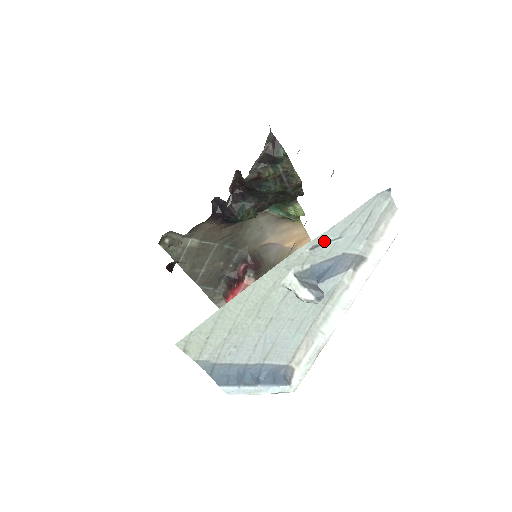
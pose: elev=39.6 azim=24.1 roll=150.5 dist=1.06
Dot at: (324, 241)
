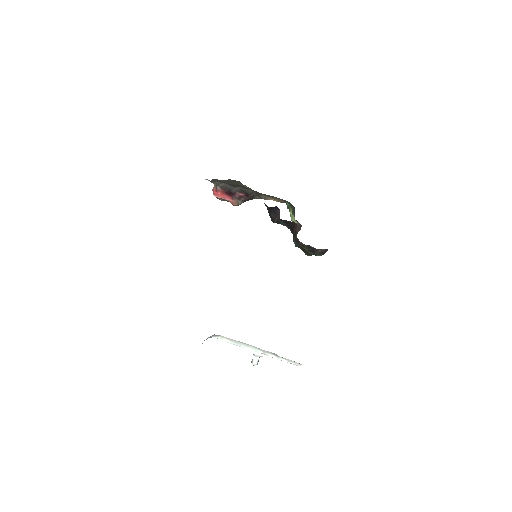
Dot at: occluded
